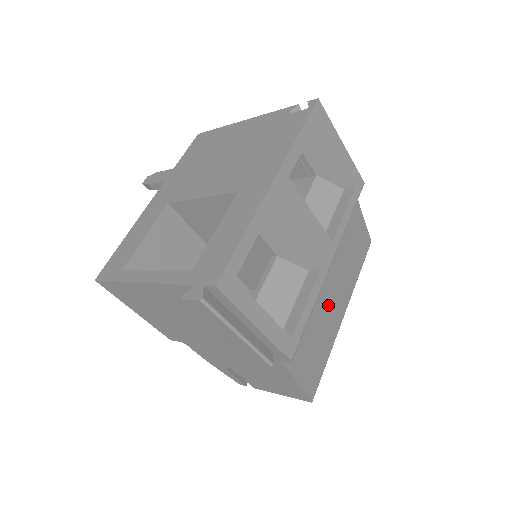
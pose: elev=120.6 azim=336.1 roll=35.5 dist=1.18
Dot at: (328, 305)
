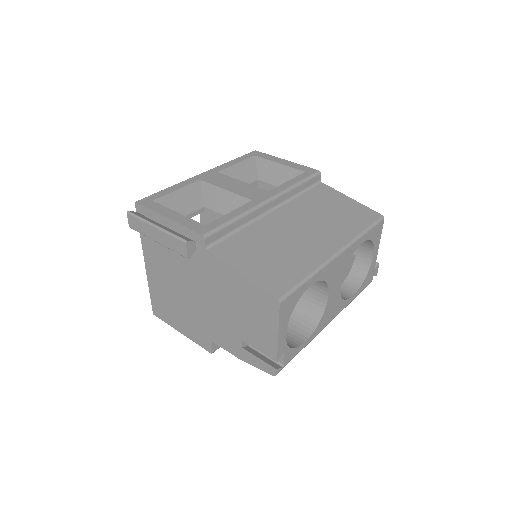
Dot at: (294, 237)
